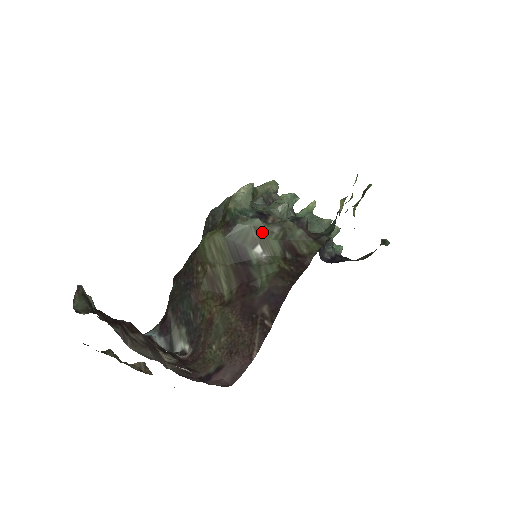
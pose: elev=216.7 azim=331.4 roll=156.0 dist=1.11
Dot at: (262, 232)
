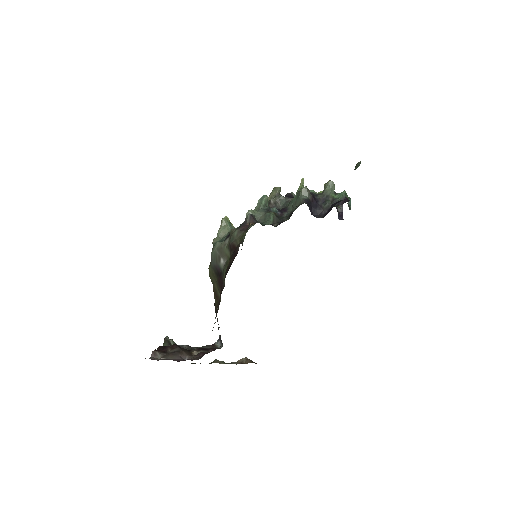
Dot at: (220, 249)
